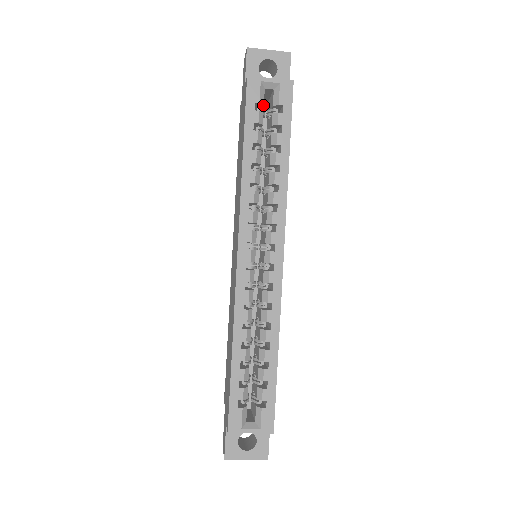
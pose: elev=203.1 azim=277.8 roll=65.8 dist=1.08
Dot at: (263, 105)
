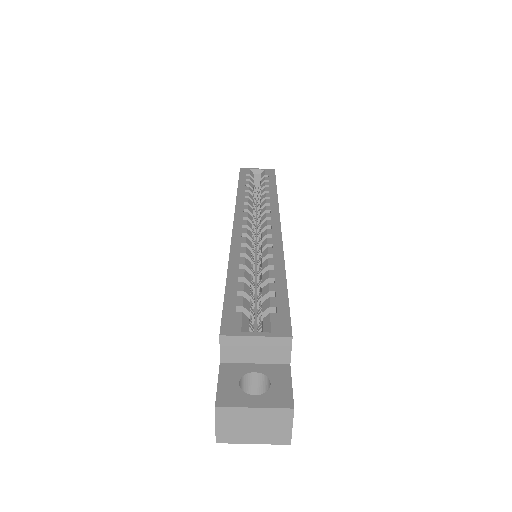
Dot at: (253, 179)
